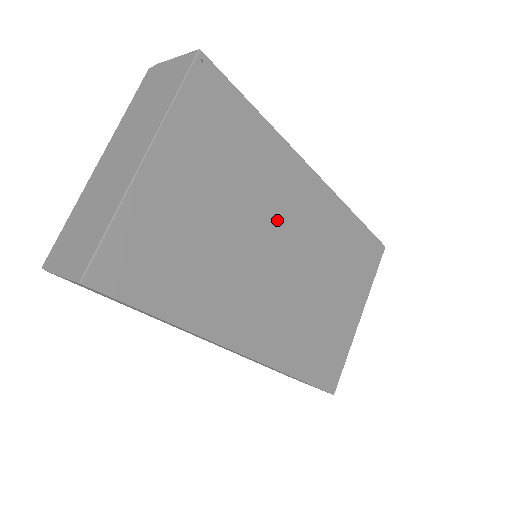
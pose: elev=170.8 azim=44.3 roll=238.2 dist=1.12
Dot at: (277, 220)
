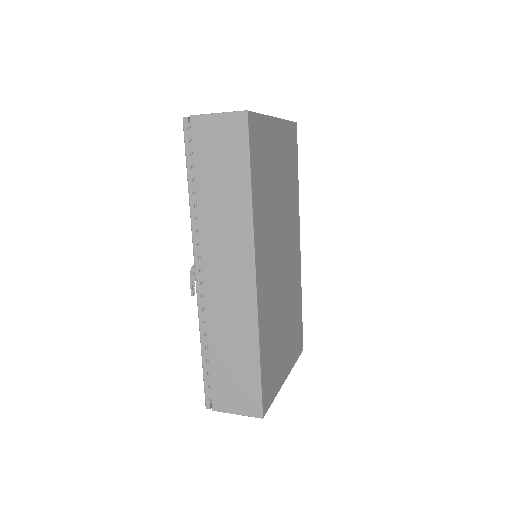
Dot at: (287, 233)
